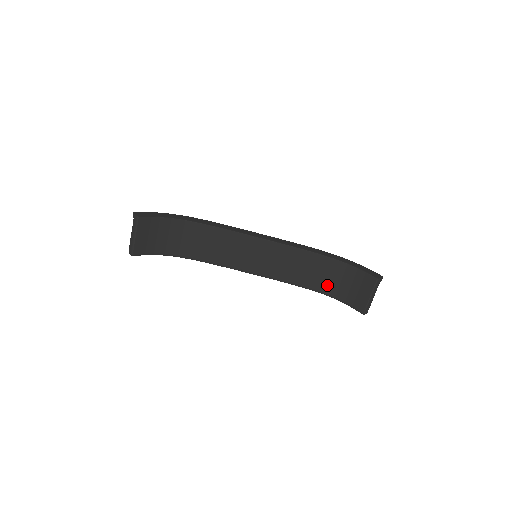
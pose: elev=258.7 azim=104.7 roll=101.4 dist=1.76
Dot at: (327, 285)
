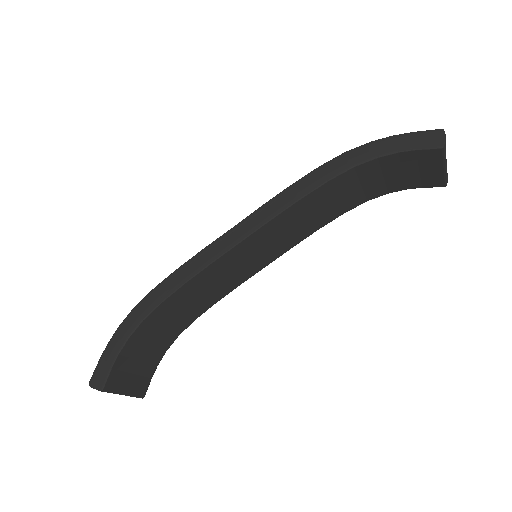
Dot at: (367, 192)
